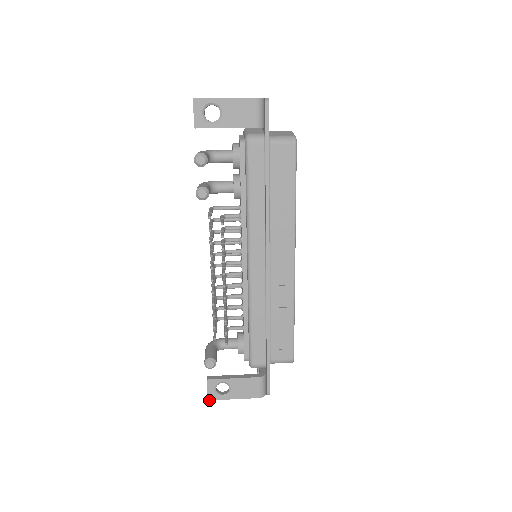
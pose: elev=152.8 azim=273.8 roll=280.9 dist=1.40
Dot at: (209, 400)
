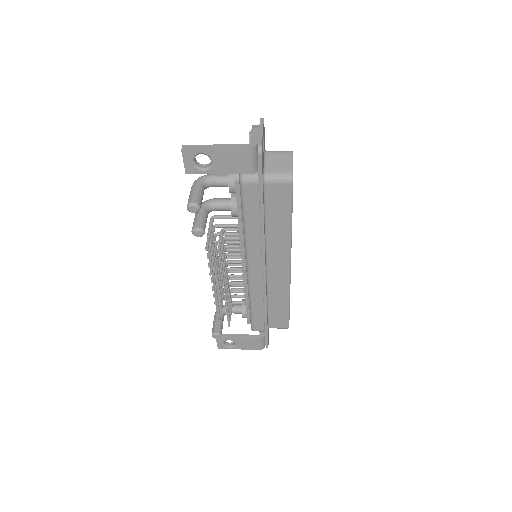
Dot at: occluded
